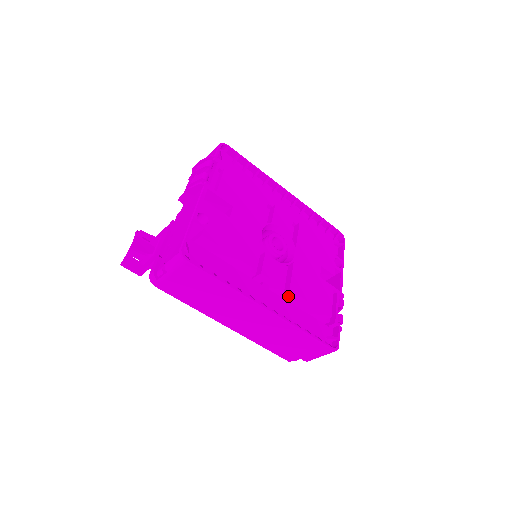
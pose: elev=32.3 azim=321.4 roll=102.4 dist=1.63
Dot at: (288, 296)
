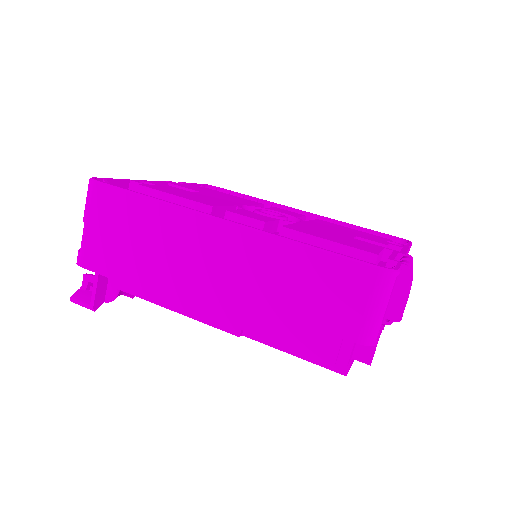
Dot at: occluded
